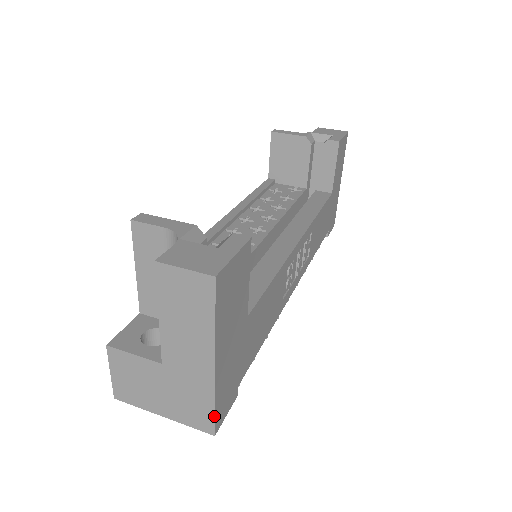
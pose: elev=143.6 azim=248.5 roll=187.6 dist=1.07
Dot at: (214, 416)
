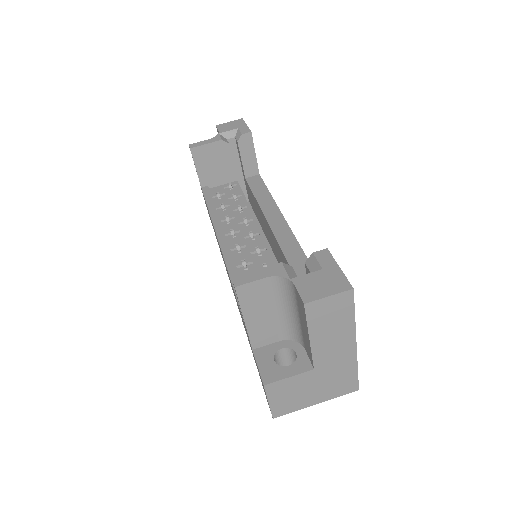
Dot at: occluded
